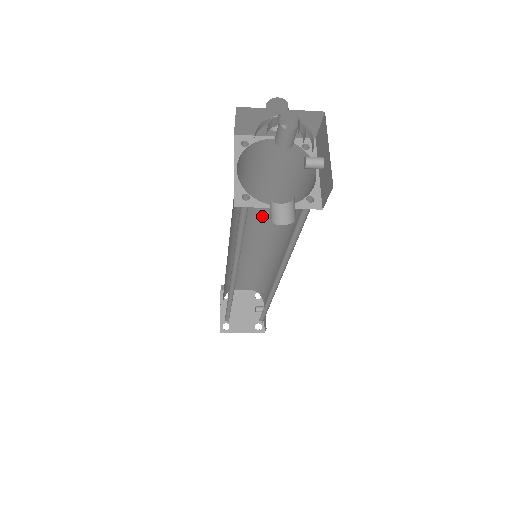
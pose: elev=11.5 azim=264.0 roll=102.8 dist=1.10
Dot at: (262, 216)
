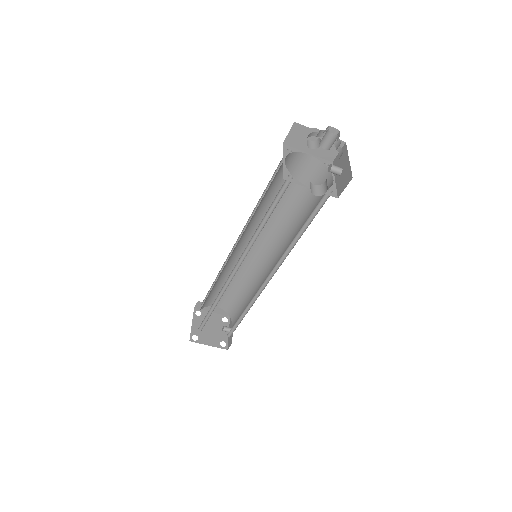
Dot at: (268, 225)
